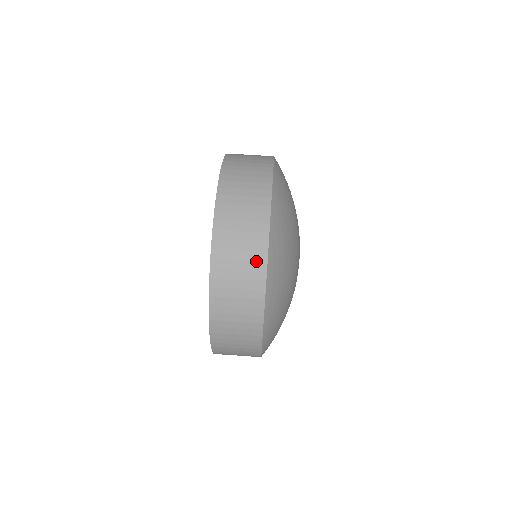
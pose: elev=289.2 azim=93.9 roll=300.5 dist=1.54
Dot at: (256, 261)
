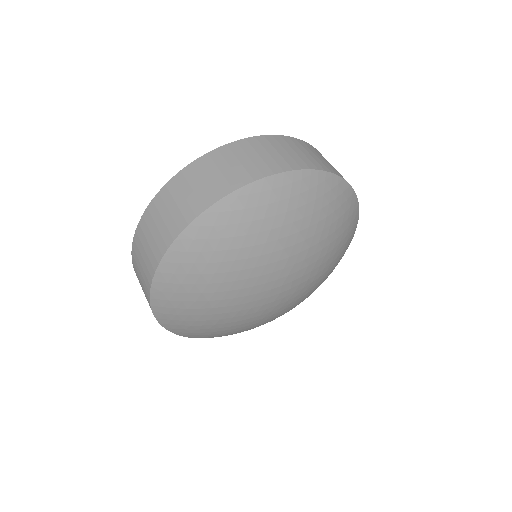
Dot at: (287, 163)
